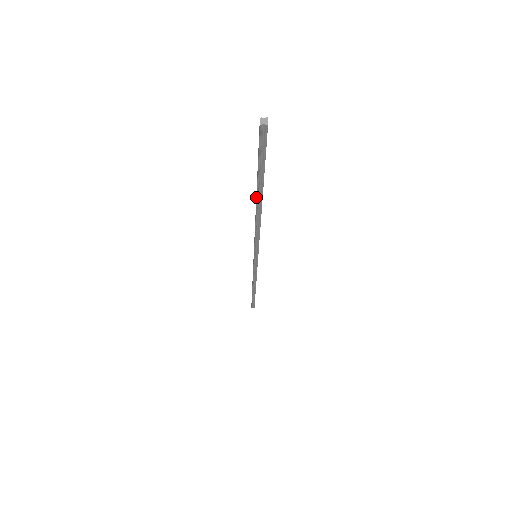
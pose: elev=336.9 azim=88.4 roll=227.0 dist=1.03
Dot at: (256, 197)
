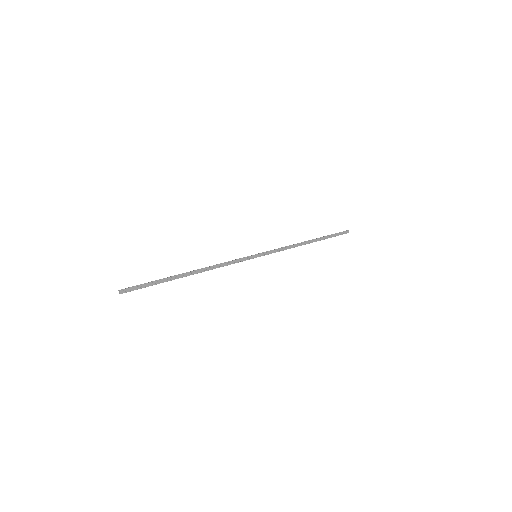
Dot at: (182, 276)
